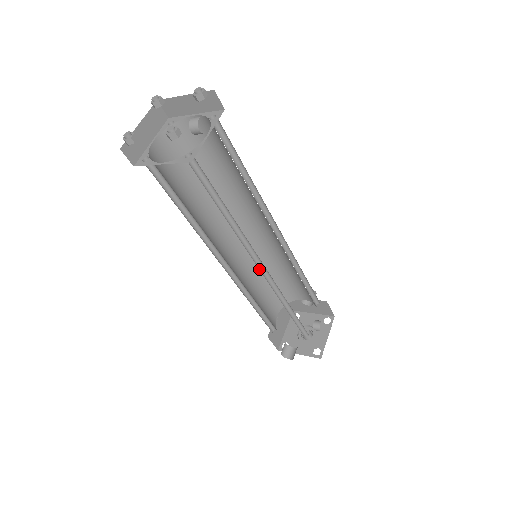
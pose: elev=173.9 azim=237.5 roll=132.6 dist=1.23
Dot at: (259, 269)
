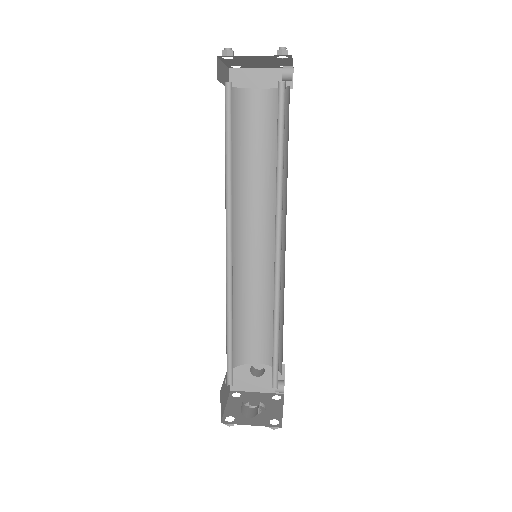
Dot at: (275, 251)
